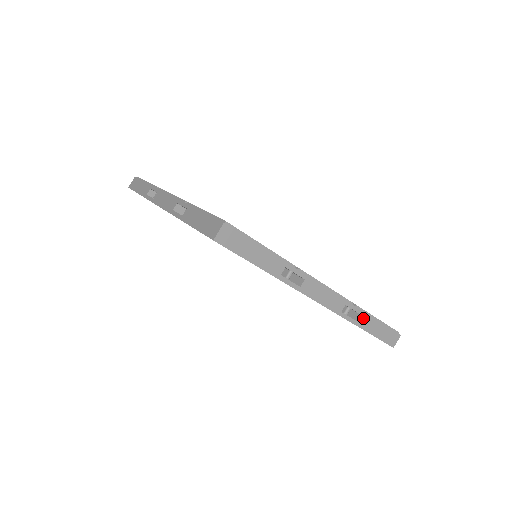
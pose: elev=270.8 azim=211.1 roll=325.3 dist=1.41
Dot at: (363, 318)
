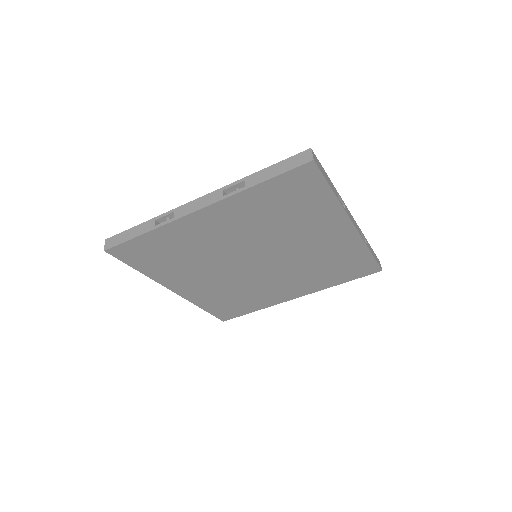
Dot at: (367, 243)
